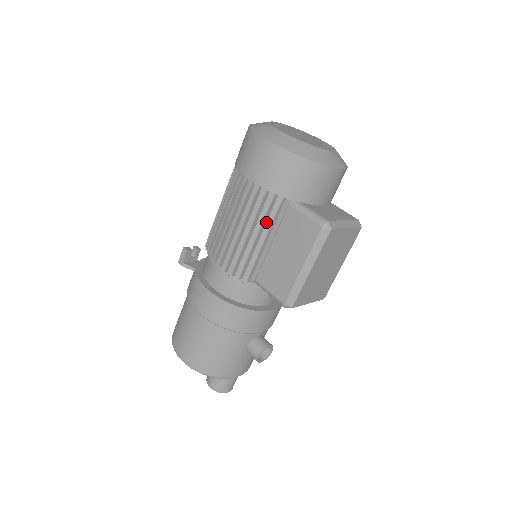
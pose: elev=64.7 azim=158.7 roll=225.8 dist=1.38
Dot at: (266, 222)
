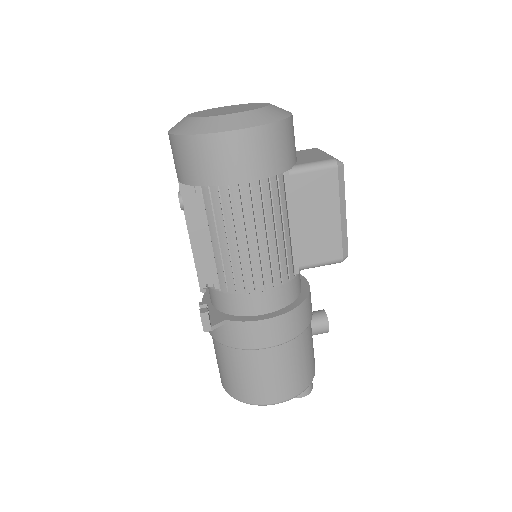
Dot at: (280, 208)
